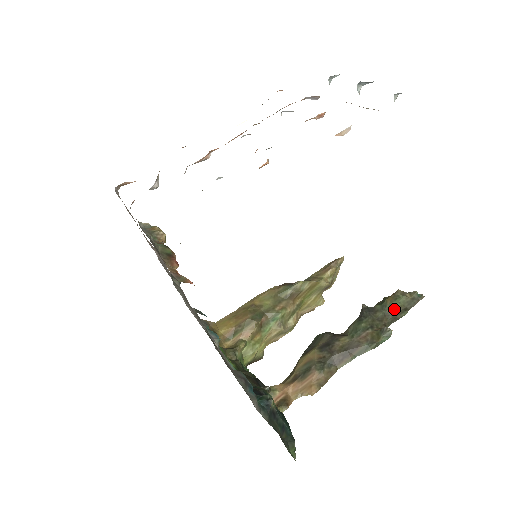
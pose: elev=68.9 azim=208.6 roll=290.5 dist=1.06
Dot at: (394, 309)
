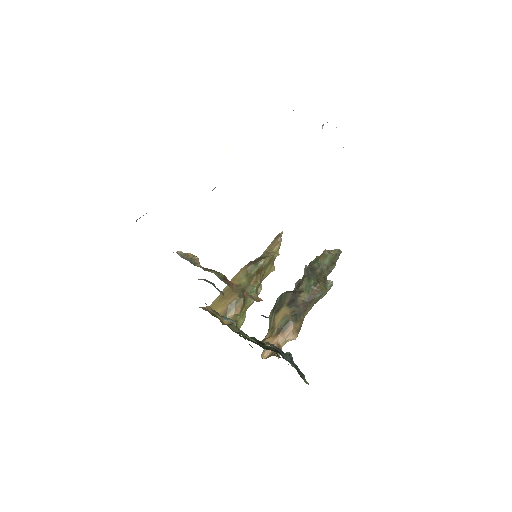
Dot at: (327, 265)
